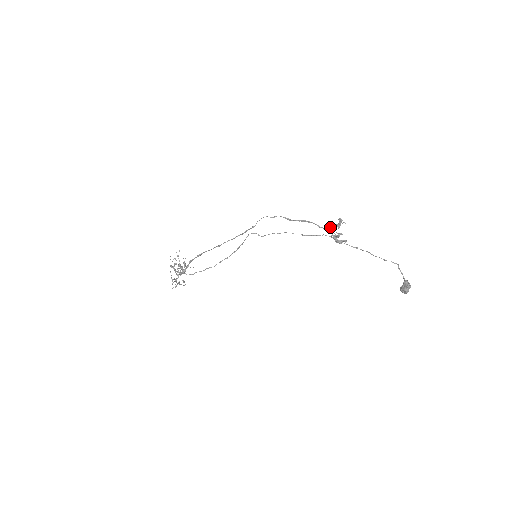
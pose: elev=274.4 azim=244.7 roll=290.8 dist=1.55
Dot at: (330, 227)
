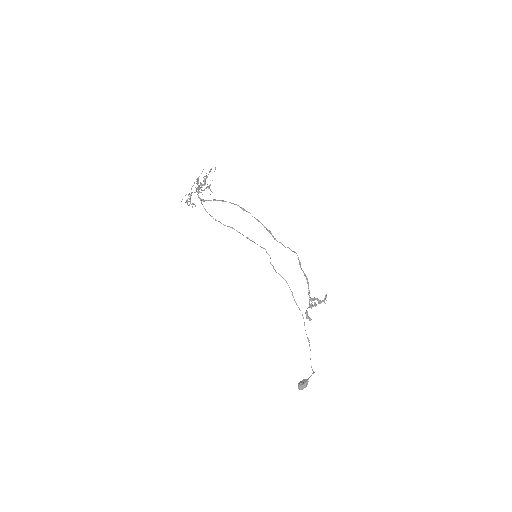
Dot at: (314, 300)
